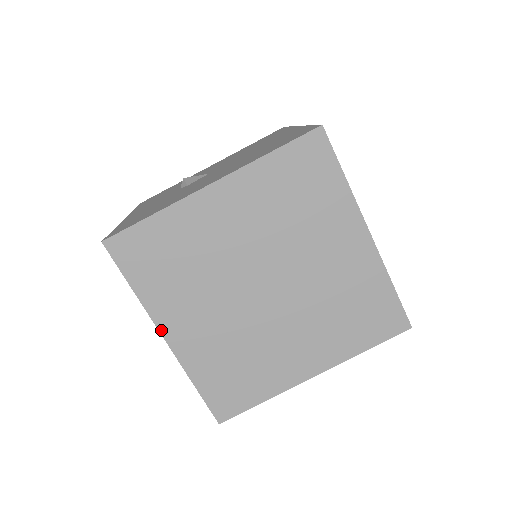
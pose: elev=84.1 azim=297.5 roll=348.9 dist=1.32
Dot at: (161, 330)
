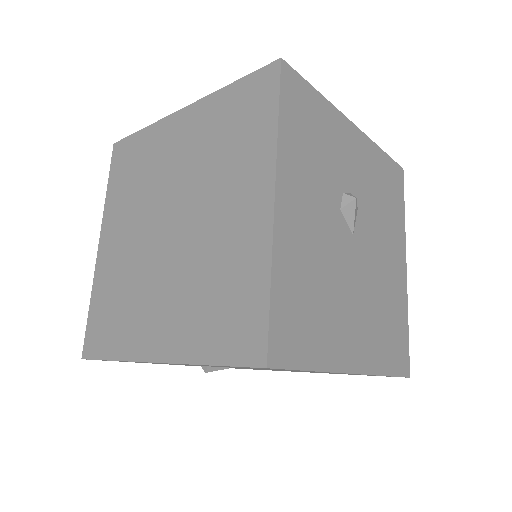
Dot at: (147, 359)
